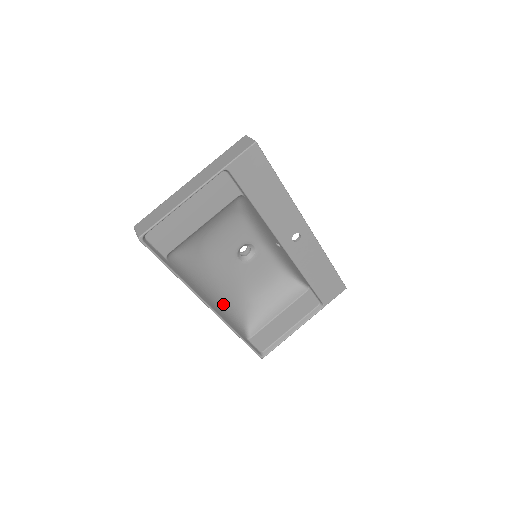
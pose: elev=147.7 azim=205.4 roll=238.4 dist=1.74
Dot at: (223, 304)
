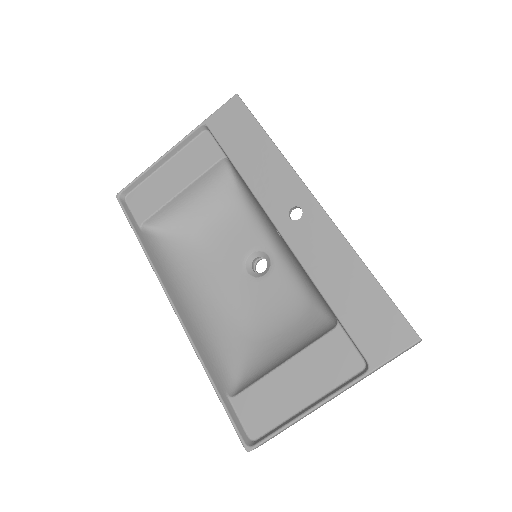
Dot at: (207, 325)
